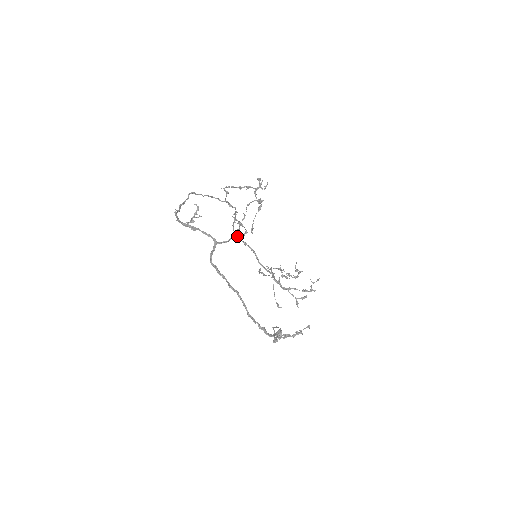
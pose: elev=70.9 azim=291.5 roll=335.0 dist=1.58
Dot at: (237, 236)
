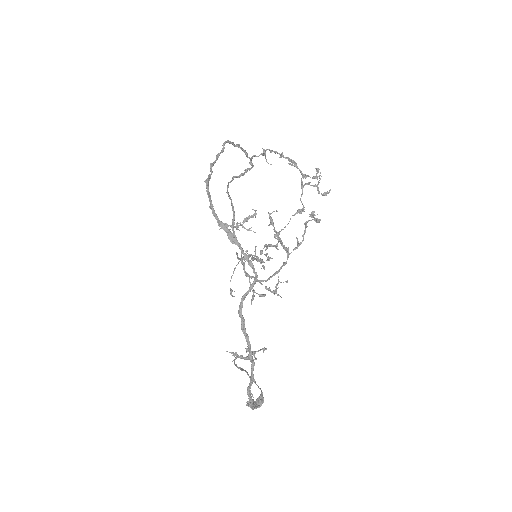
Dot at: occluded
